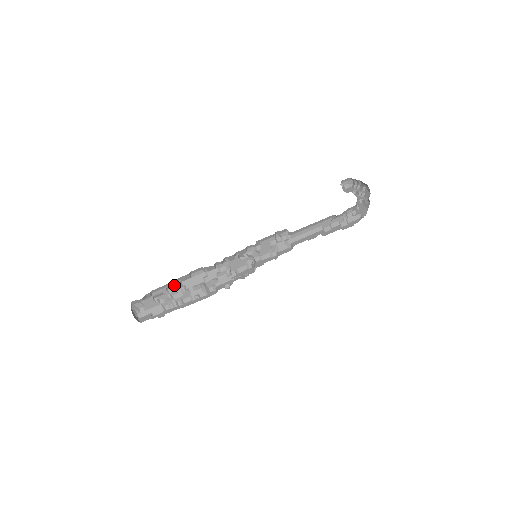
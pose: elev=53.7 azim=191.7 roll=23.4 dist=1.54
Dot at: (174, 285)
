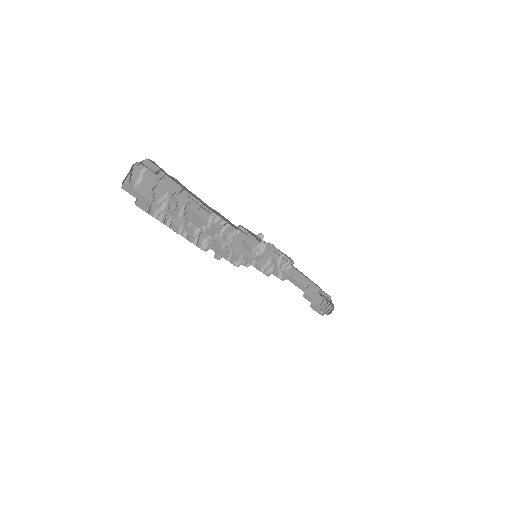
Dot at: (180, 199)
